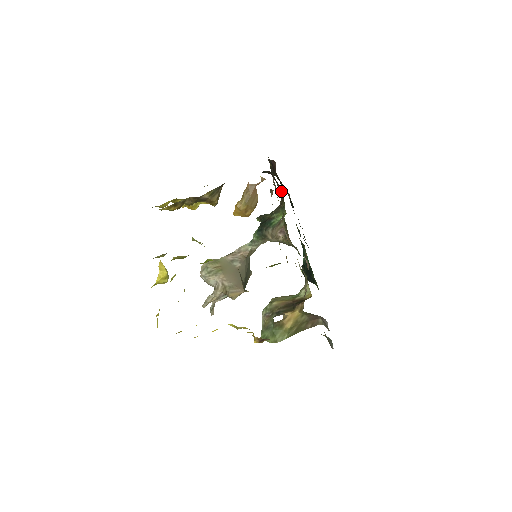
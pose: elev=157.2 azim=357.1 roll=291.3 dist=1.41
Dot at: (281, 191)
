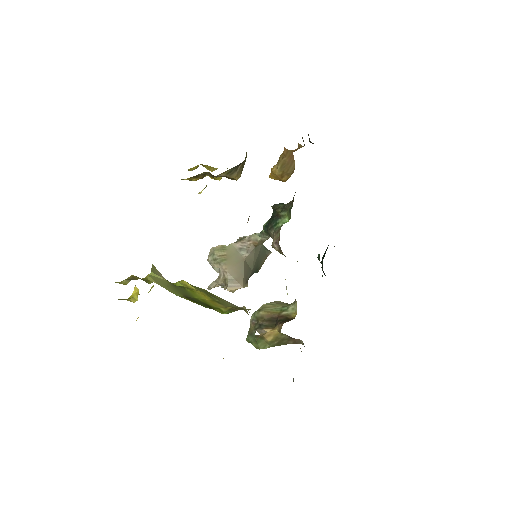
Dot at: occluded
